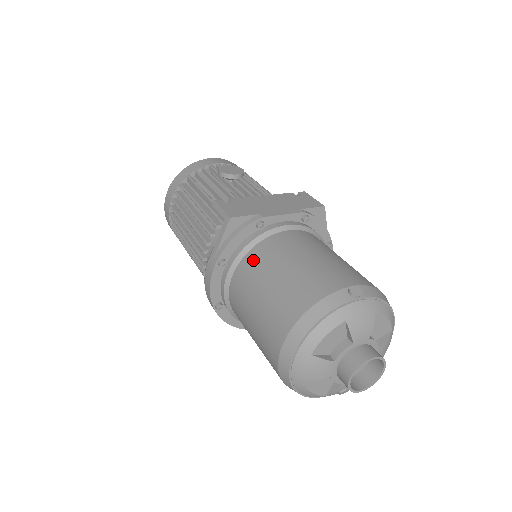
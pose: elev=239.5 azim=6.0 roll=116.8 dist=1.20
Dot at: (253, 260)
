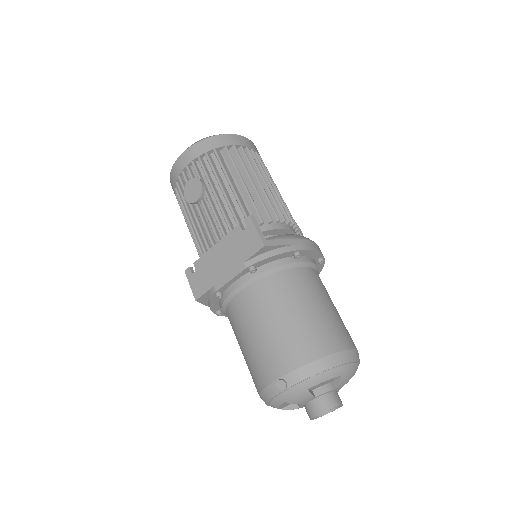
Dot at: (230, 322)
